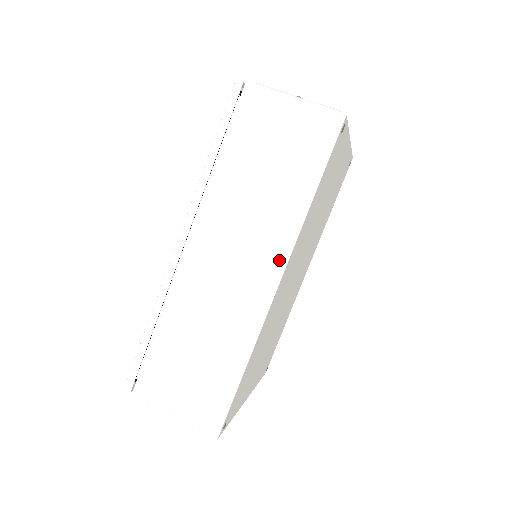
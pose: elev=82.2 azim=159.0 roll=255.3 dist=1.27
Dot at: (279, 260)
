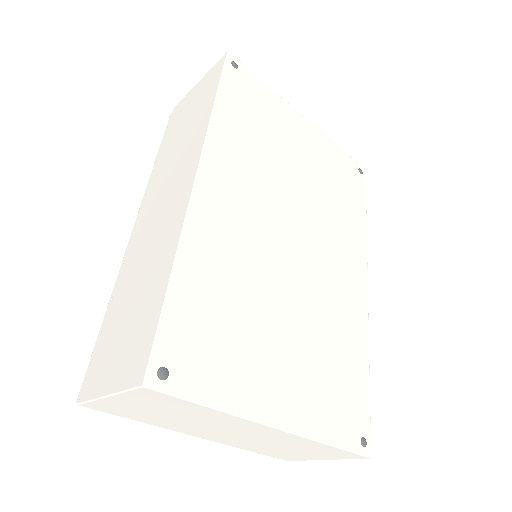
Dot at: (195, 161)
